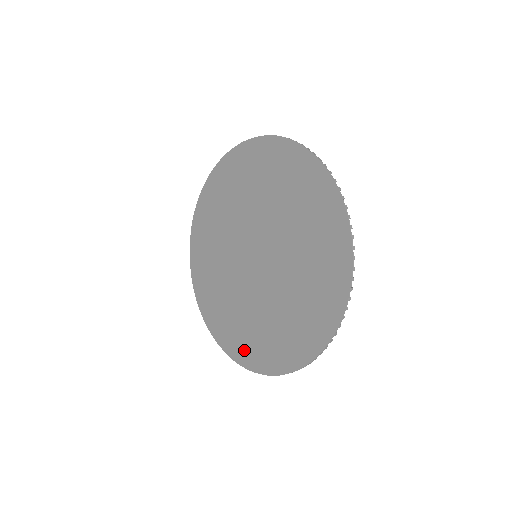
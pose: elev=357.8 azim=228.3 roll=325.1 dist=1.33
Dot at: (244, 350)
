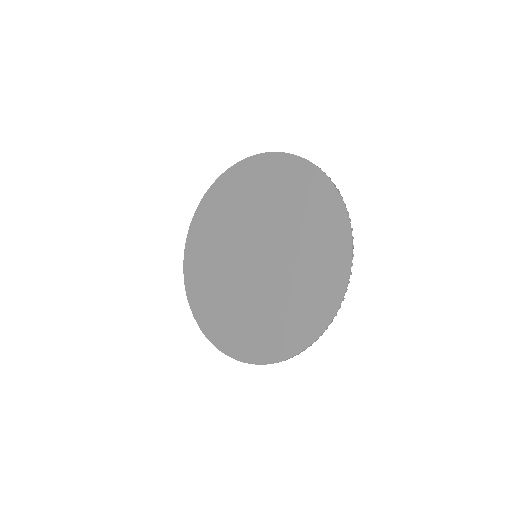
Dot at: (220, 332)
